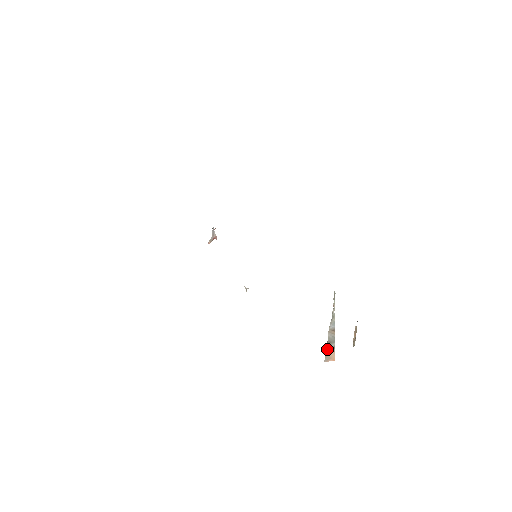
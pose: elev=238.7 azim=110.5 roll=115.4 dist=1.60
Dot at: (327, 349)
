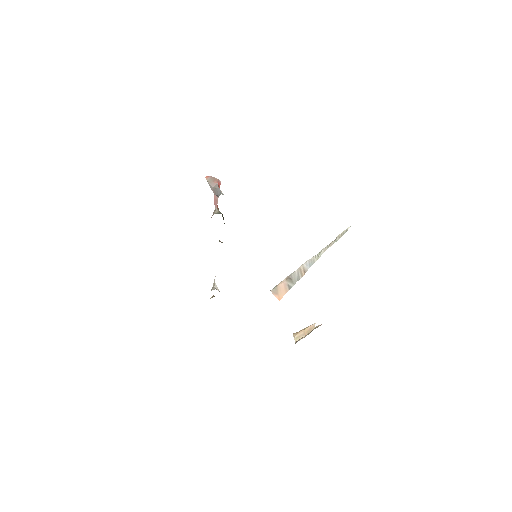
Dot at: (283, 283)
